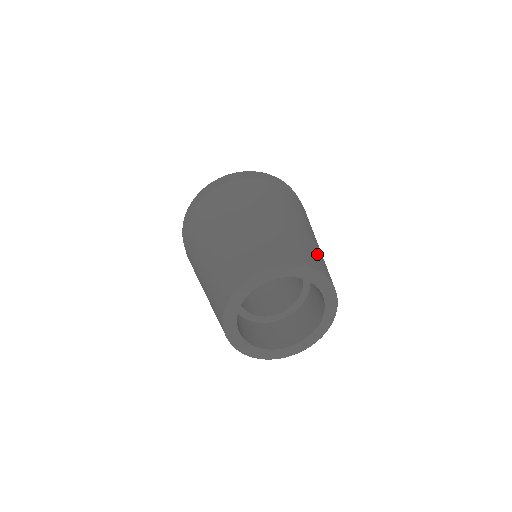
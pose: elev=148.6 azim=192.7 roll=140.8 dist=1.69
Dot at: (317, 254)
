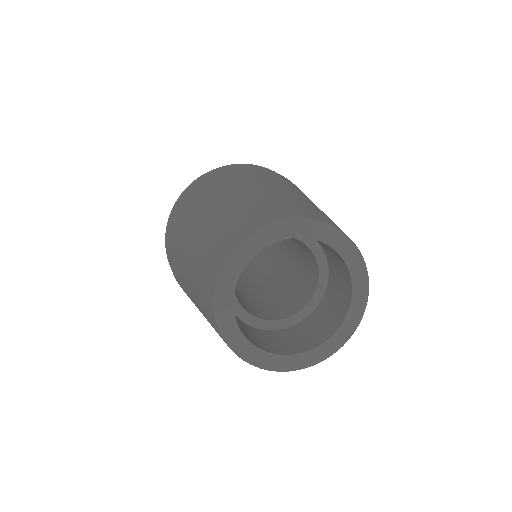
Dot at: (279, 203)
